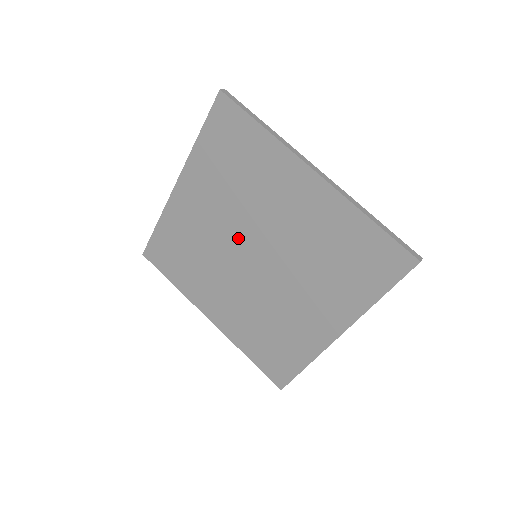
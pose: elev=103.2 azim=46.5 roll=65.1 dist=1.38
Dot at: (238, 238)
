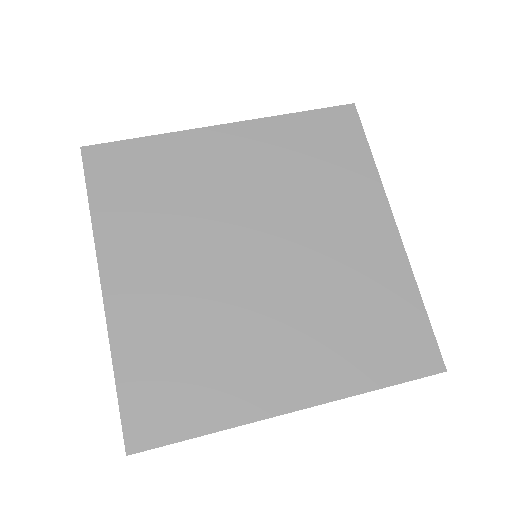
Dot at: (222, 256)
